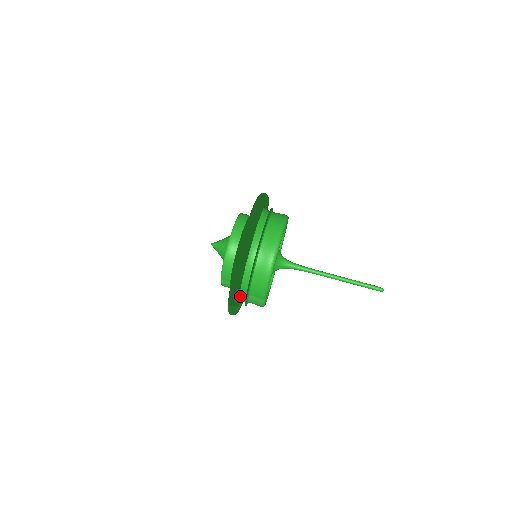
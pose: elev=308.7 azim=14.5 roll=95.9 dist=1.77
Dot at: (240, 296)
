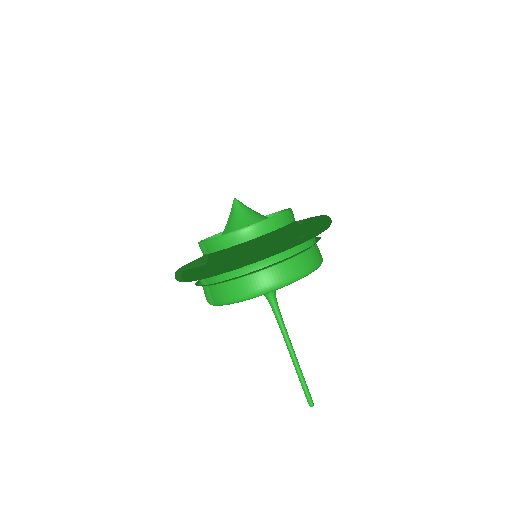
Dot at: occluded
